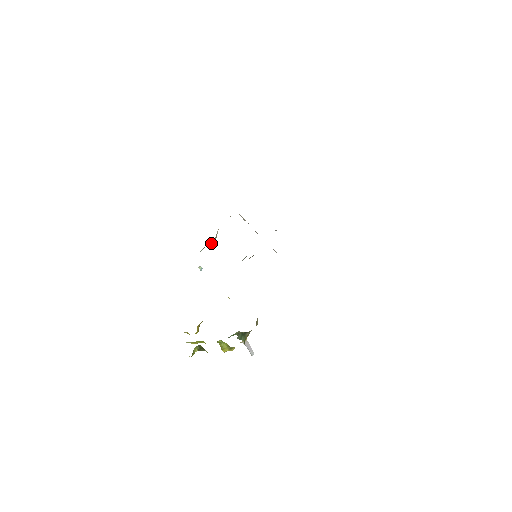
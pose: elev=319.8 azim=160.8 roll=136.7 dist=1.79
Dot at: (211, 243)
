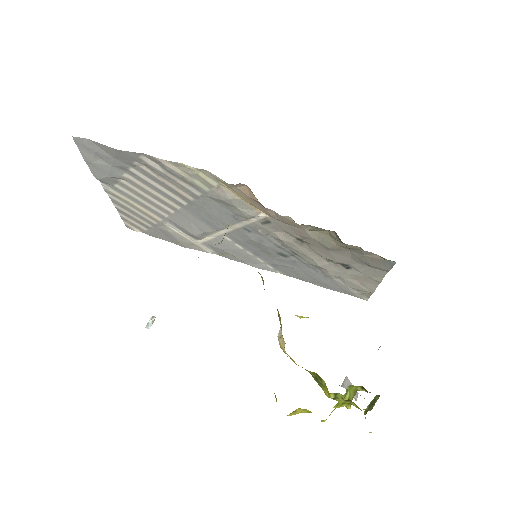
Dot at: occluded
